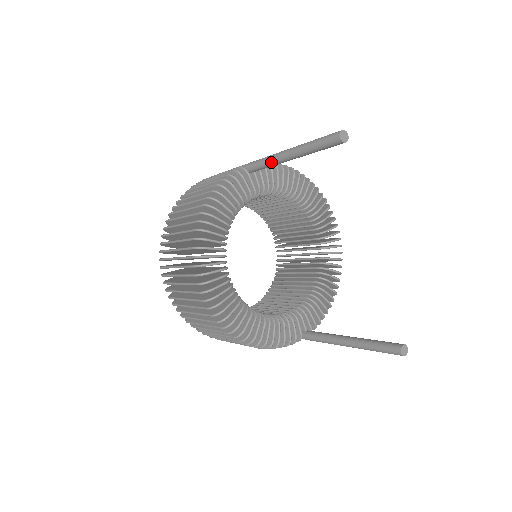
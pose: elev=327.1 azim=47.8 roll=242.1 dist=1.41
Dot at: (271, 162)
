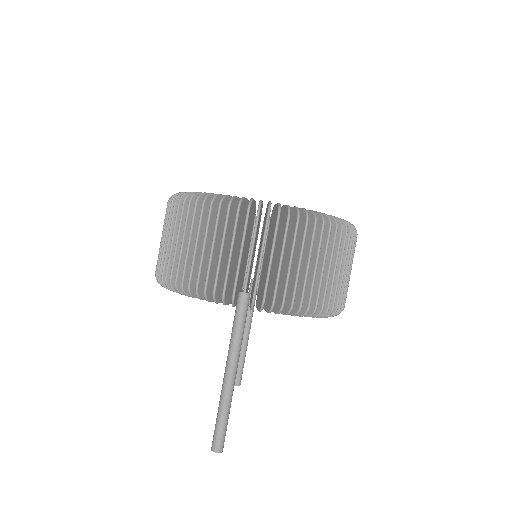
Dot at: (229, 348)
